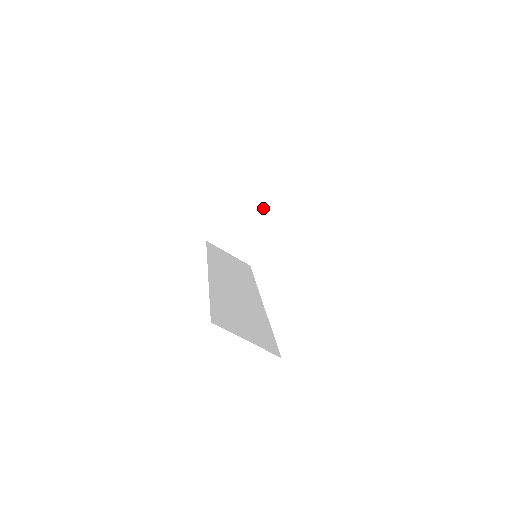
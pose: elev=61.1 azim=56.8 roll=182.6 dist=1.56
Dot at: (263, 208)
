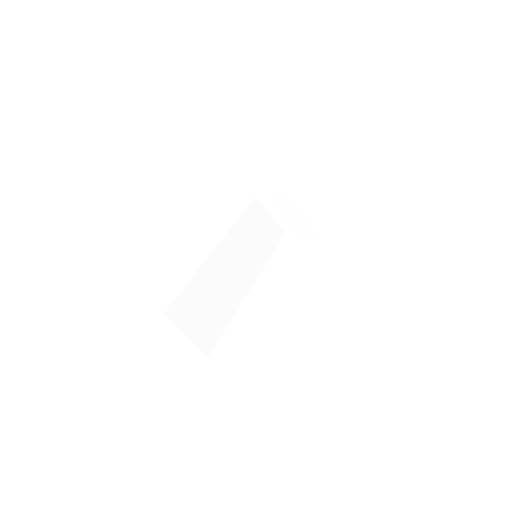
Dot at: (293, 211)
